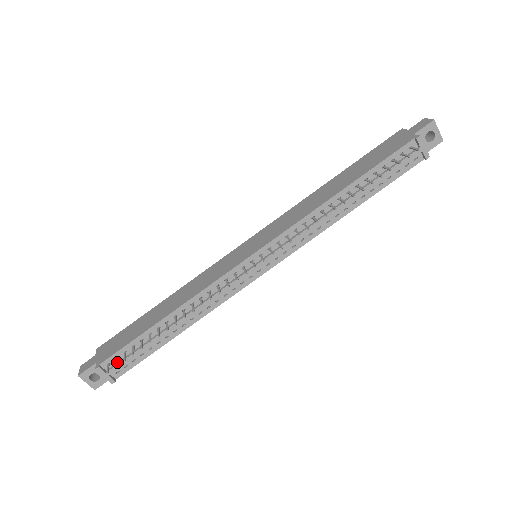
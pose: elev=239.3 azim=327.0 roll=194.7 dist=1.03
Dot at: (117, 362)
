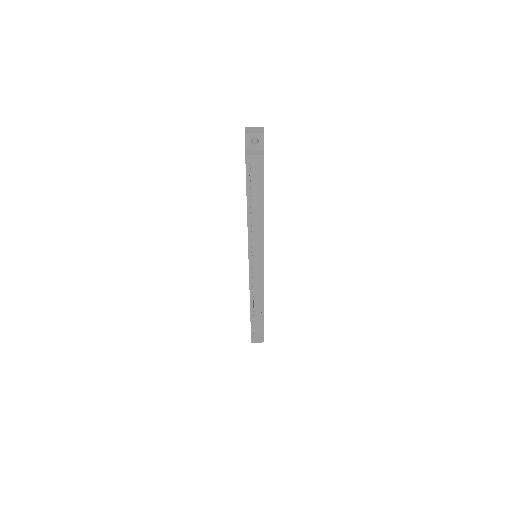
Dot at: occluded
